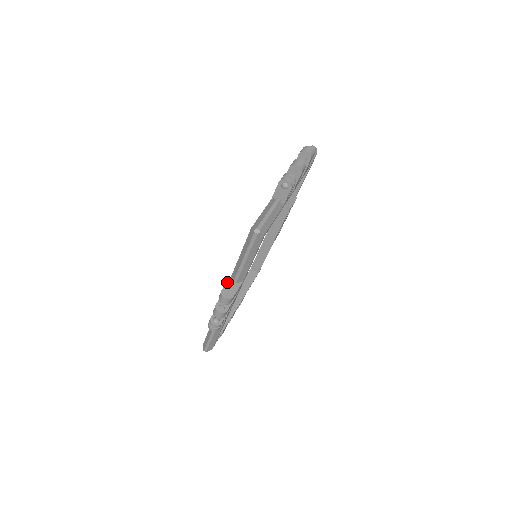
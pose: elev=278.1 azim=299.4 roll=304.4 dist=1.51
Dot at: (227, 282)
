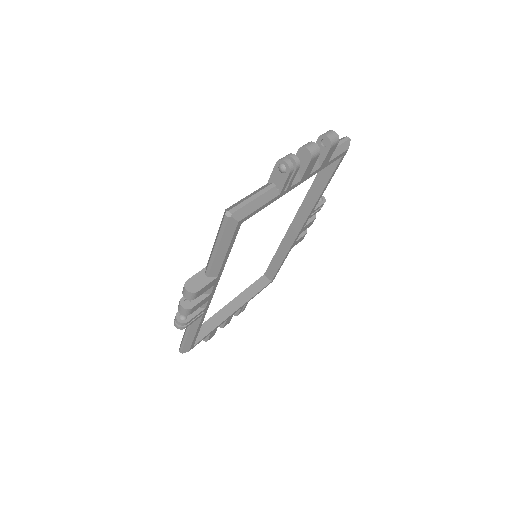
Dot at: (197, 273)
